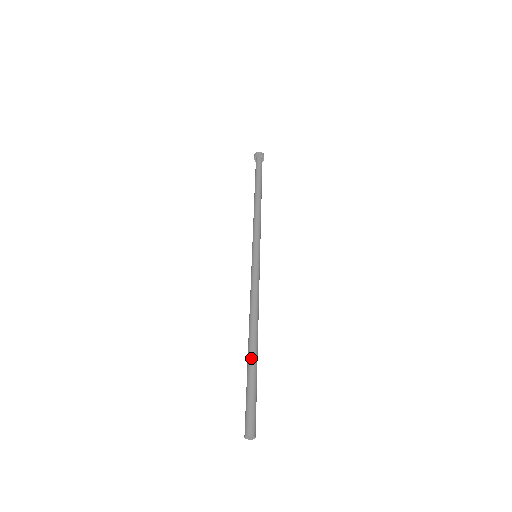
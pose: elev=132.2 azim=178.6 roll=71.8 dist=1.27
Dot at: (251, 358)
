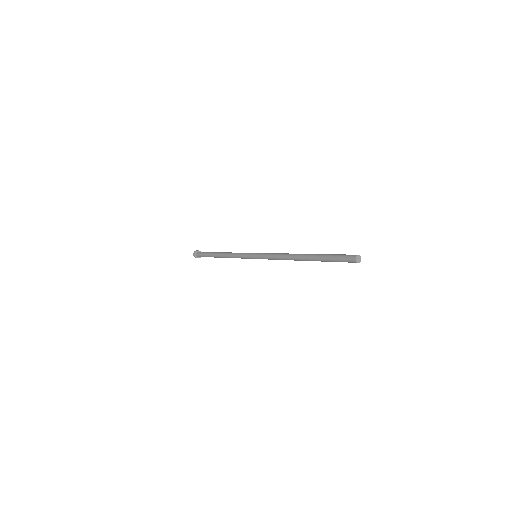
Dot at: (317, 254)
